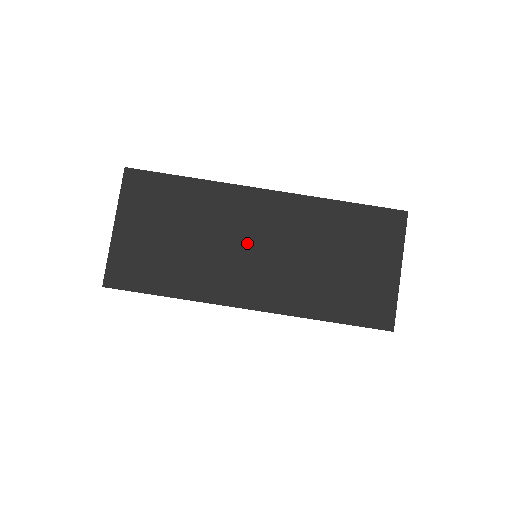
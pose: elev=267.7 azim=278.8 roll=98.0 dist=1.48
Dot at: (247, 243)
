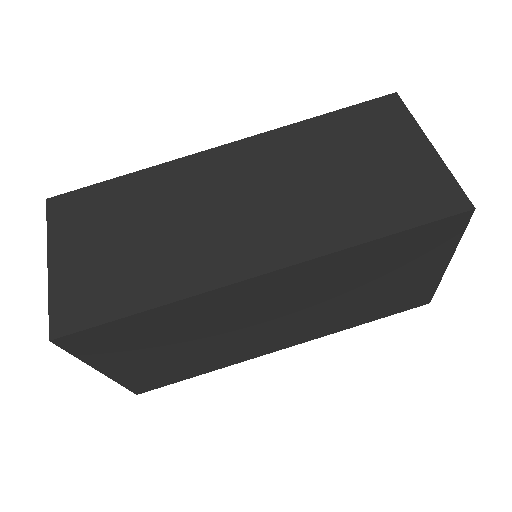
Dot at: (225, 204)
